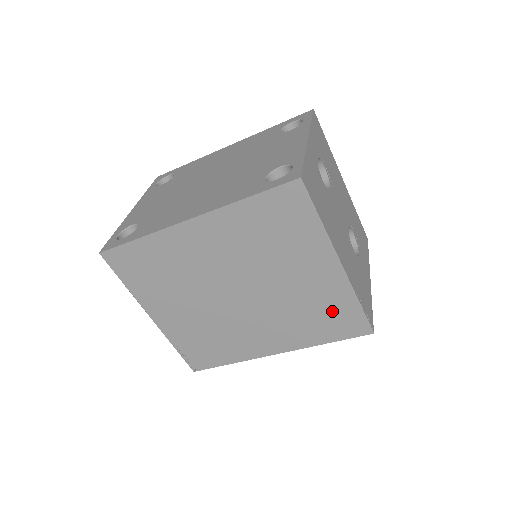
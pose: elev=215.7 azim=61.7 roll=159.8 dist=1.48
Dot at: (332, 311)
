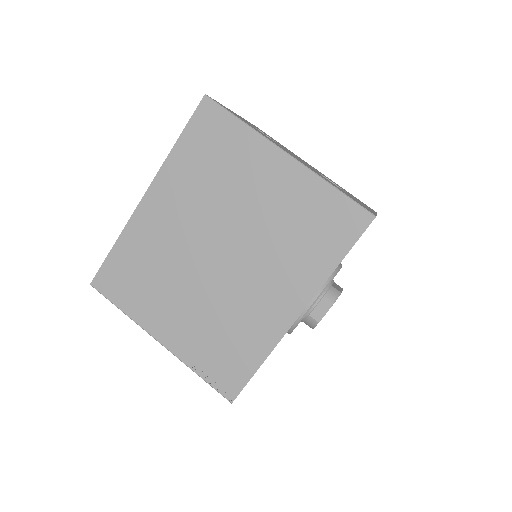
Dot at: (316, 215)
